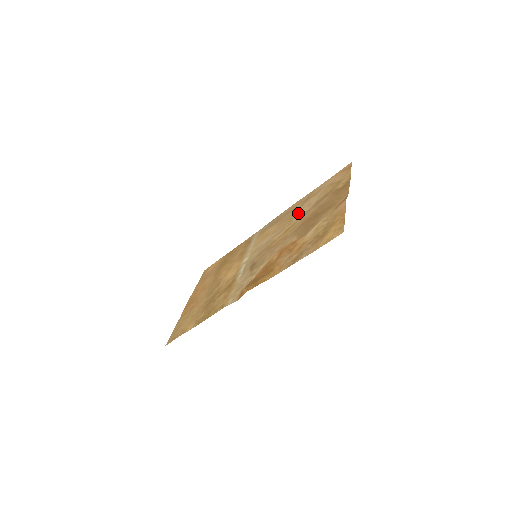
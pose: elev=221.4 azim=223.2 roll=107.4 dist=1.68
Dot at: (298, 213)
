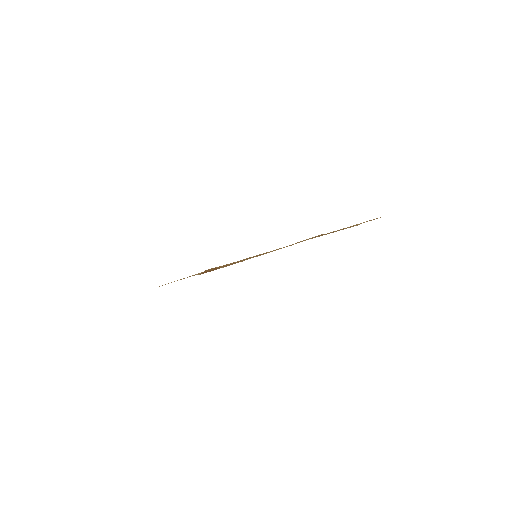
Dot at: occluded
